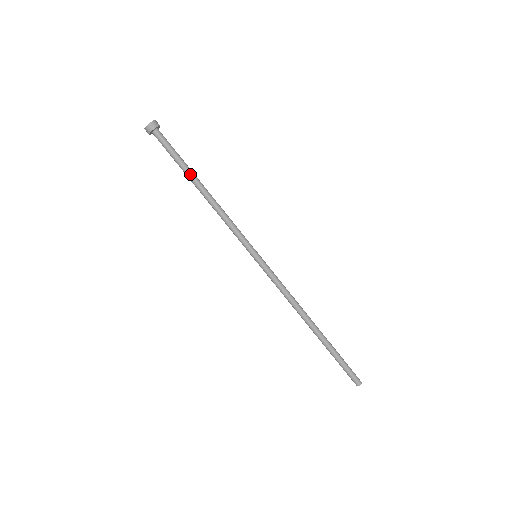
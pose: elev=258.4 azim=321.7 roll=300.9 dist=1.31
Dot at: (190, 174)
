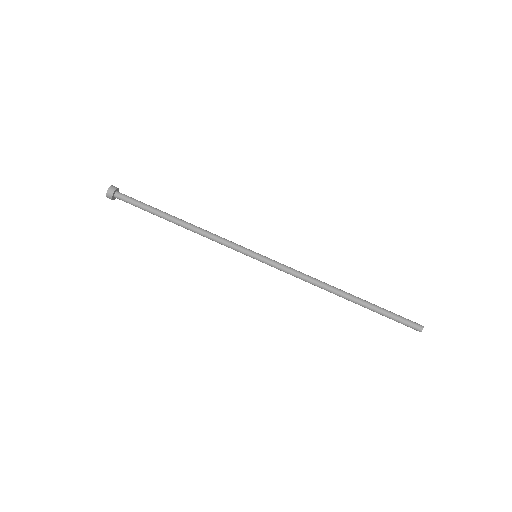
Dot at: (161, 216)
